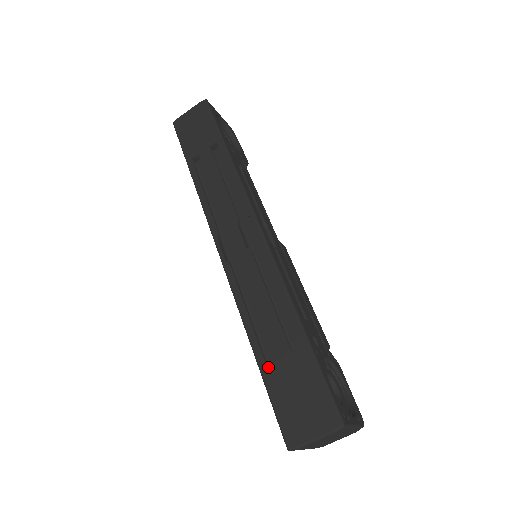
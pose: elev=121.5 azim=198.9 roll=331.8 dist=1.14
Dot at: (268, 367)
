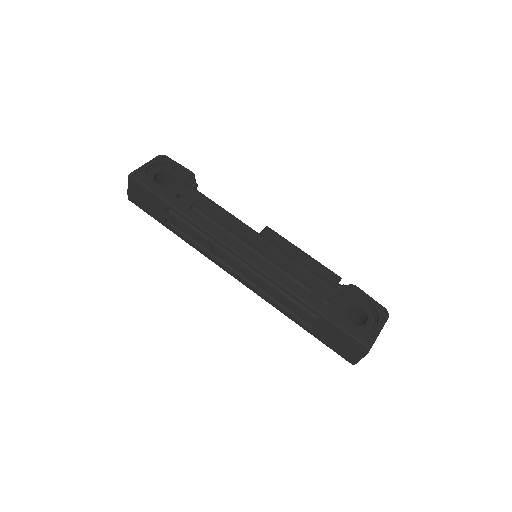
Dot at: (313, 332)
